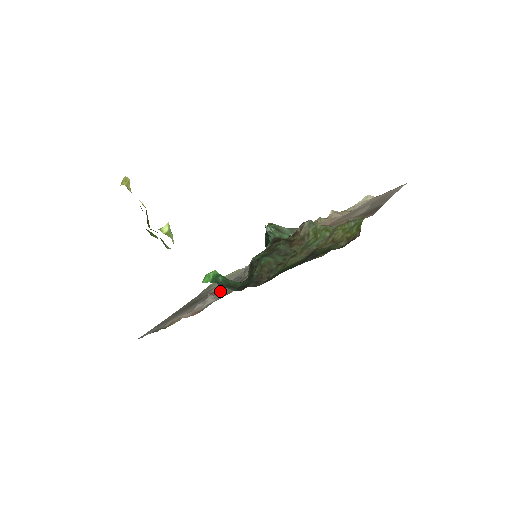
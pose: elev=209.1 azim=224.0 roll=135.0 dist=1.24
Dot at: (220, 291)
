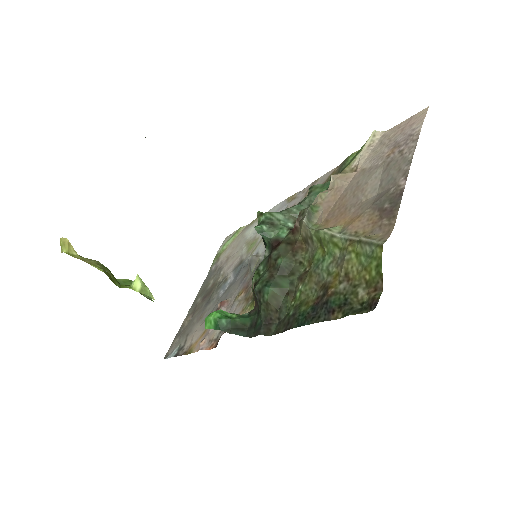
Dot at: (230, 294)
